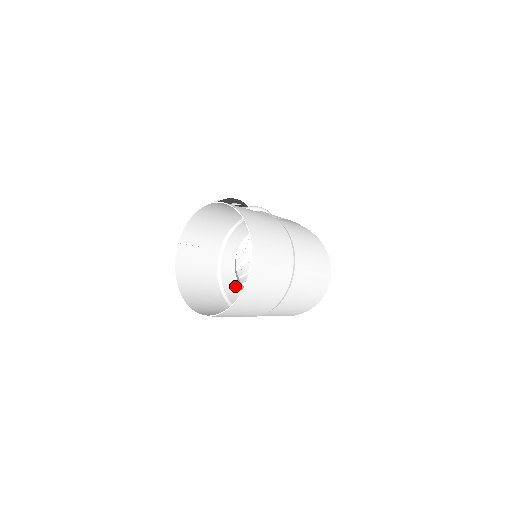
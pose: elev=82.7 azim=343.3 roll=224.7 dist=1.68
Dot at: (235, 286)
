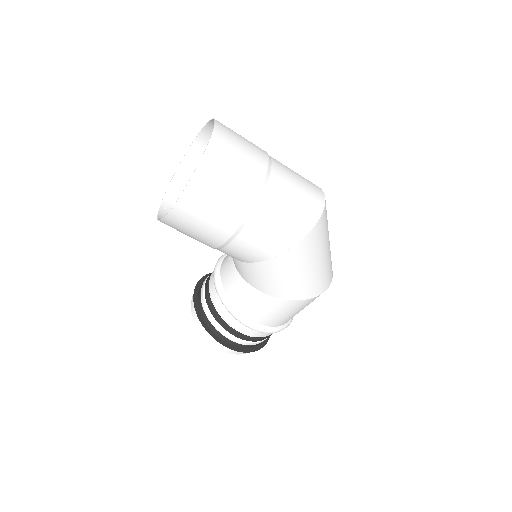
Dot at: (234, 257)
